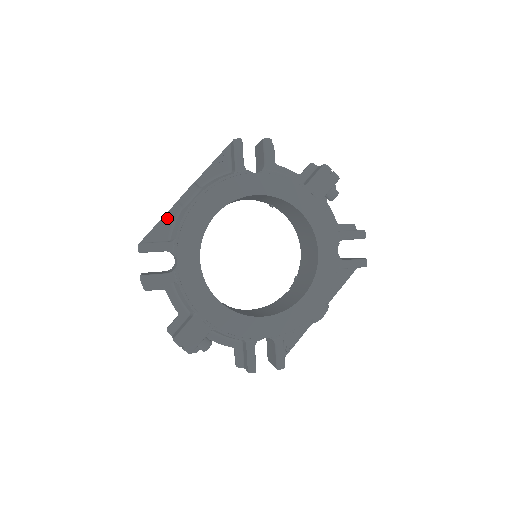
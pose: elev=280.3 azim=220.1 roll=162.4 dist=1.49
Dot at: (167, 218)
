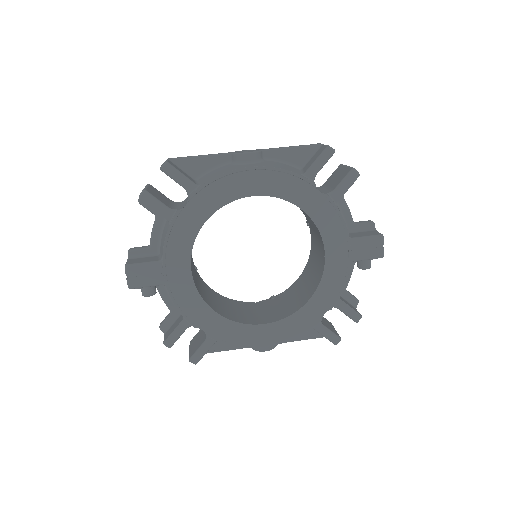
Dot at: (211, 159)
